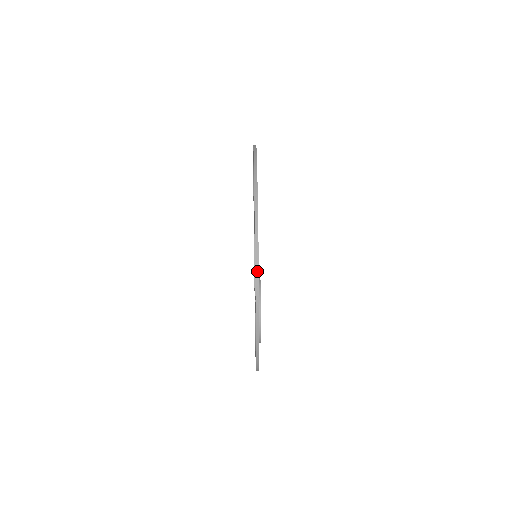
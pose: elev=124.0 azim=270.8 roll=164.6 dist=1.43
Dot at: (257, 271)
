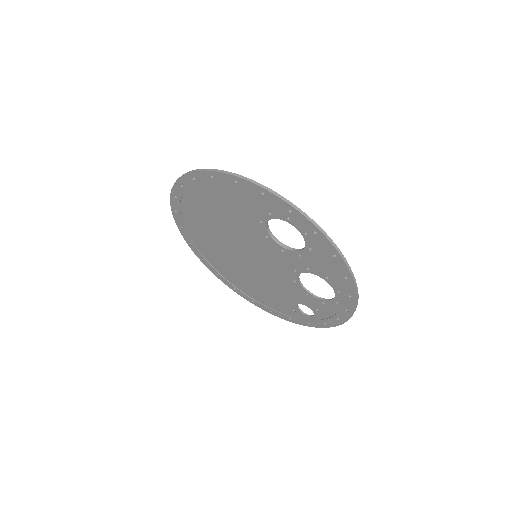
Dot at: (237, 175)
